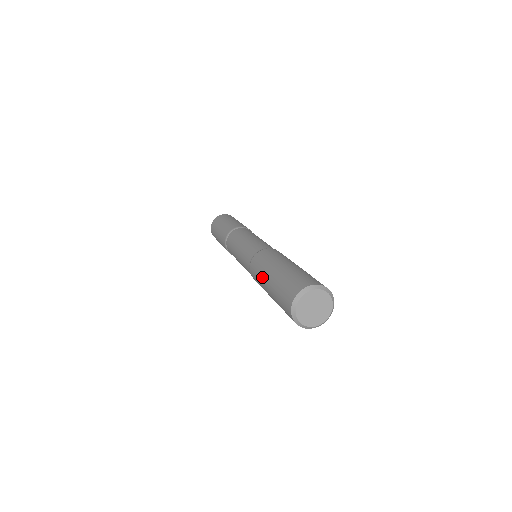
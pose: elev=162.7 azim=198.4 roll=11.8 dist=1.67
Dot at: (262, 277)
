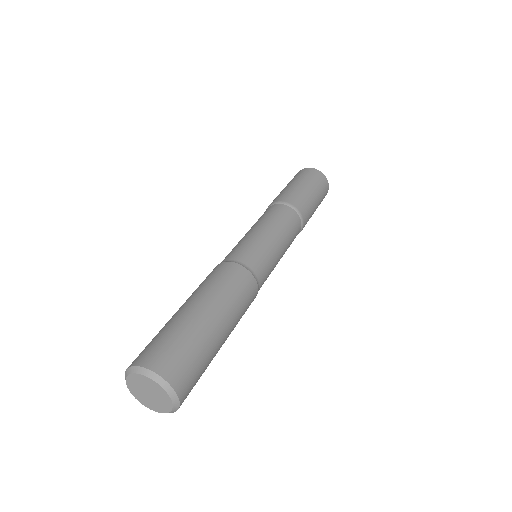
Dot at: occluded
